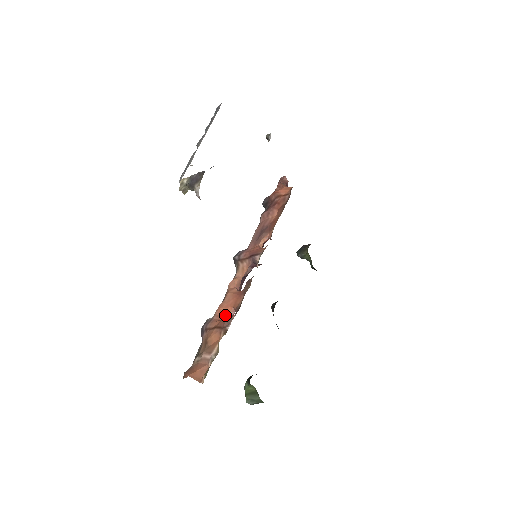
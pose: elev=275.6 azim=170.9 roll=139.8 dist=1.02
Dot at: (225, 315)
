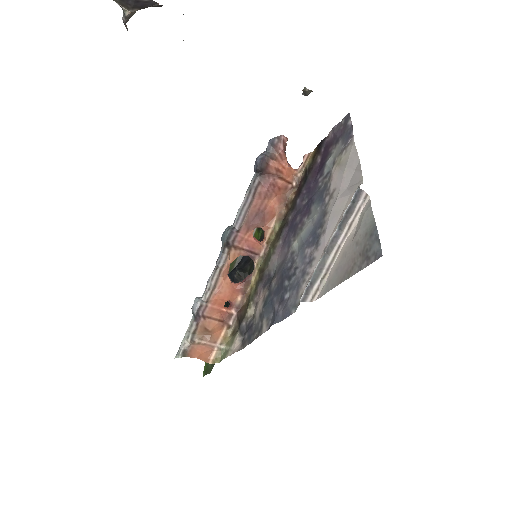
Dot at: (221, 305)
